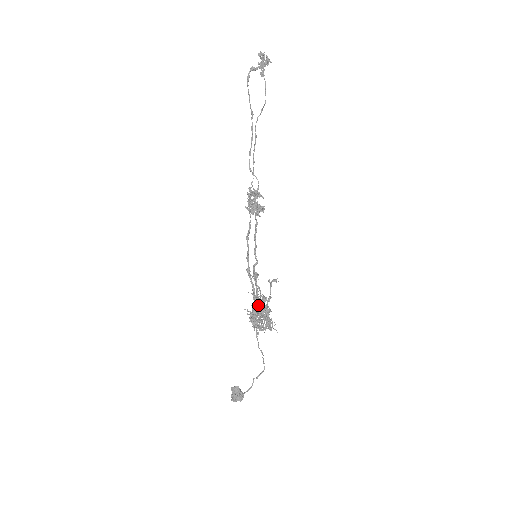
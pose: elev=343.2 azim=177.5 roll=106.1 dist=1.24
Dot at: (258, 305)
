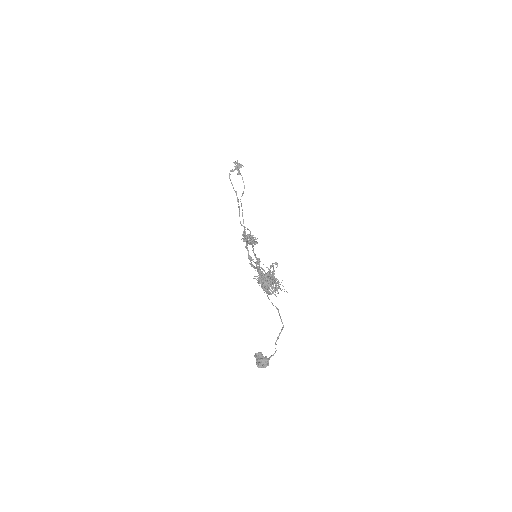
Dot at: (264, 274)
